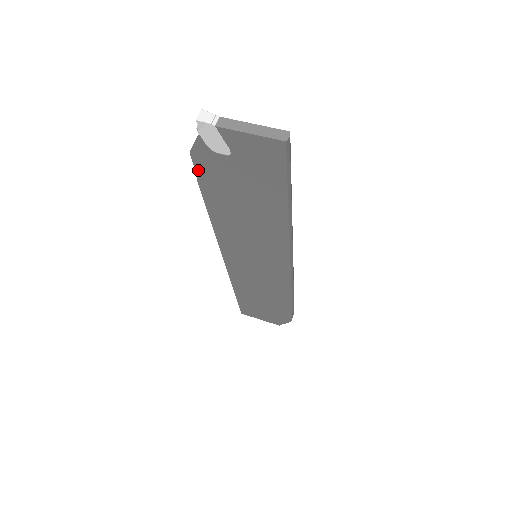
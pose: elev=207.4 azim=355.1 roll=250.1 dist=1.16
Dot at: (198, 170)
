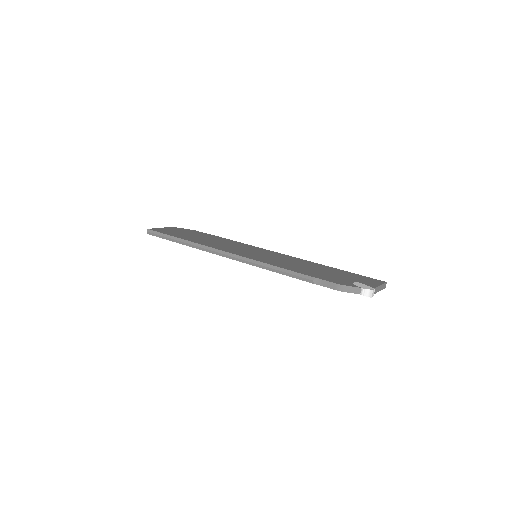
Dot at: (326, 286)
